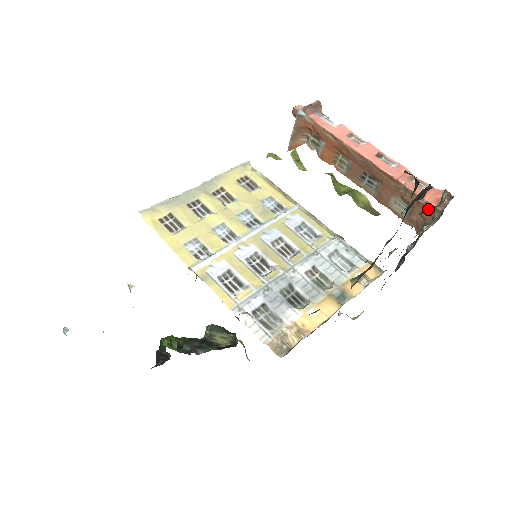
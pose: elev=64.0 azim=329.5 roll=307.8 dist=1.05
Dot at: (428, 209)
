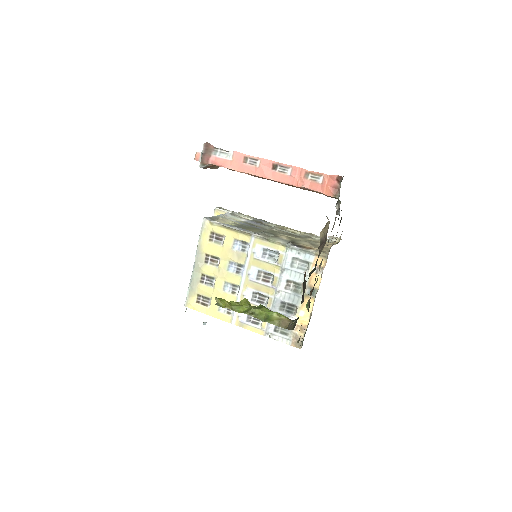
Dot at: (323, 234)
